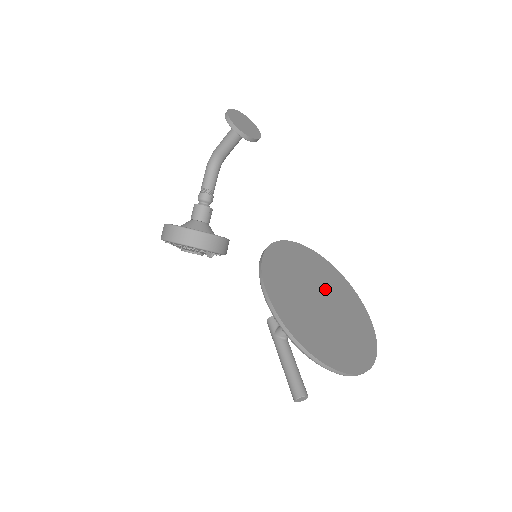
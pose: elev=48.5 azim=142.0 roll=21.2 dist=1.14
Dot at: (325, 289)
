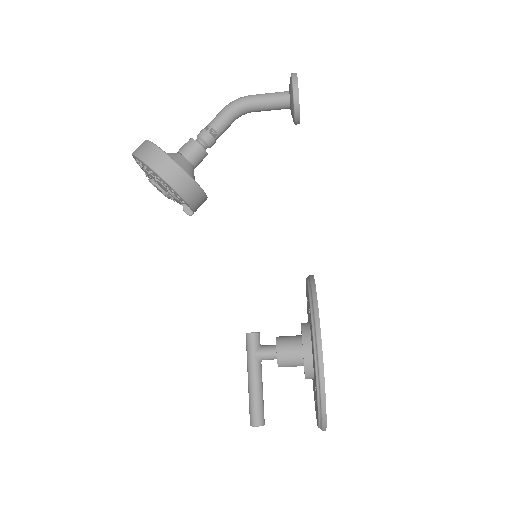
Dot at: occluded
